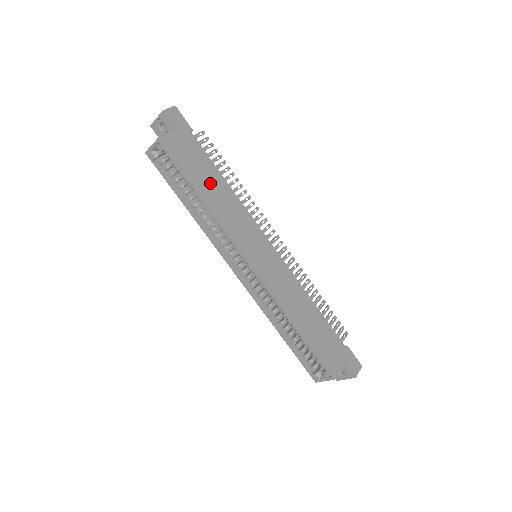
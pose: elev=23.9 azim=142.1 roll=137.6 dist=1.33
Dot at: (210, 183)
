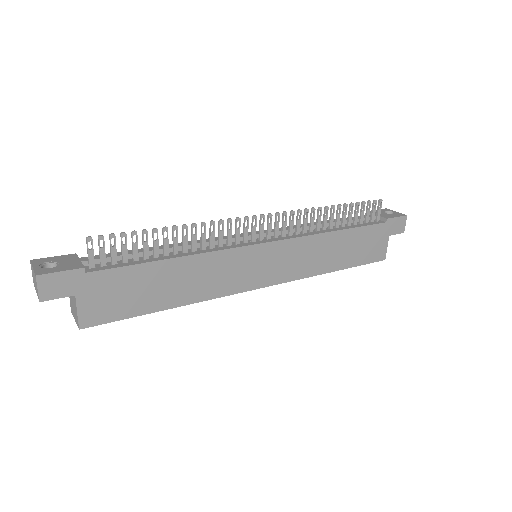
Dot at: (163, 285)
